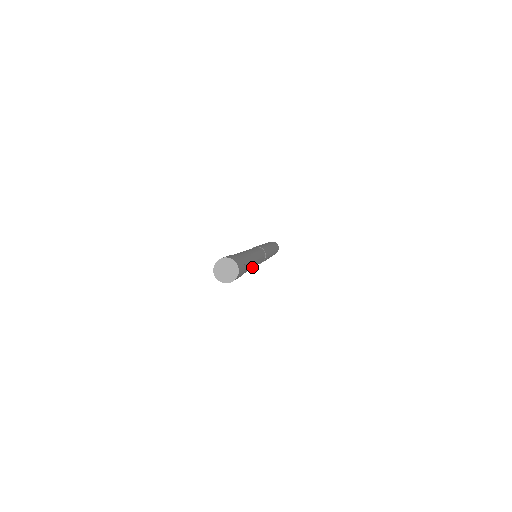
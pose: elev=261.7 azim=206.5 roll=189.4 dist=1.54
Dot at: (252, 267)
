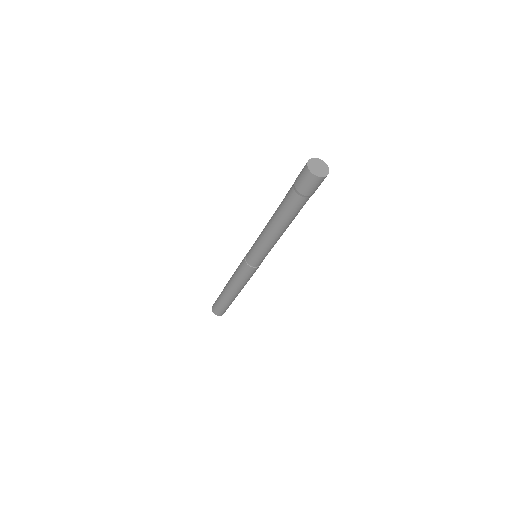
Dot at: occluded
